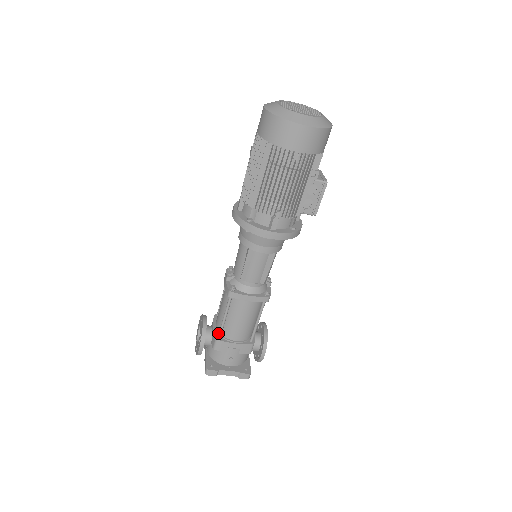
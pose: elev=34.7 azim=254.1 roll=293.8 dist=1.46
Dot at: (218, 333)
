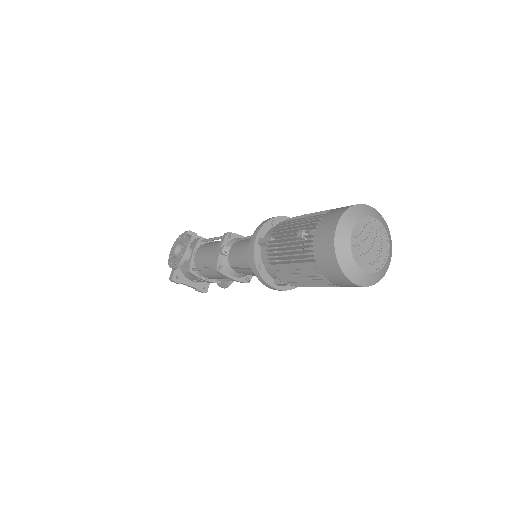
Dot at: (194, 265)
